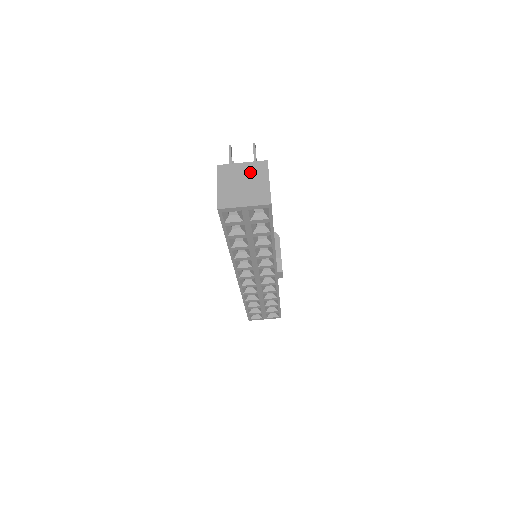
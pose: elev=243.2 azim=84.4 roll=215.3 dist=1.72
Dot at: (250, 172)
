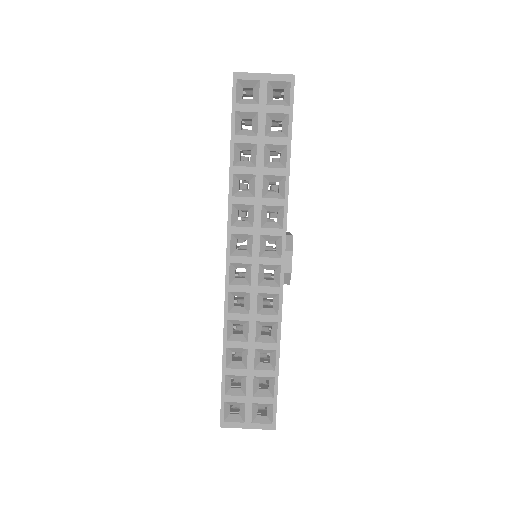
Dot at: occluded
